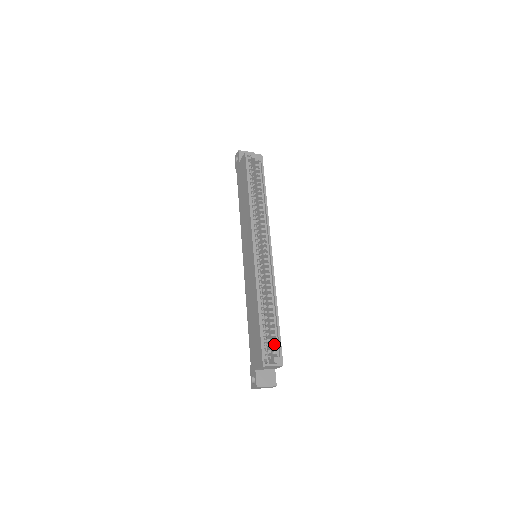
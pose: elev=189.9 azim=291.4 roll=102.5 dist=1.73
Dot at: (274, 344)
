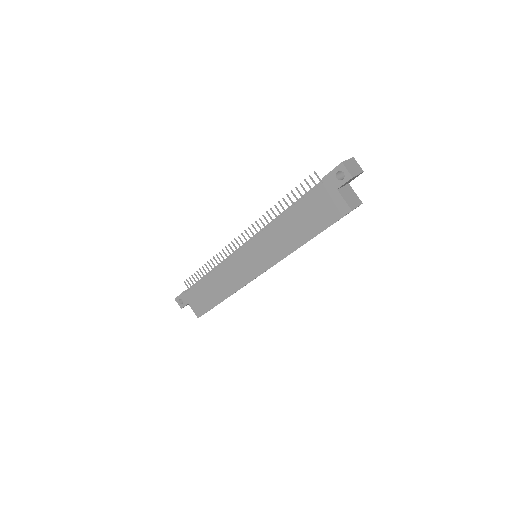
Dot at: occluded
